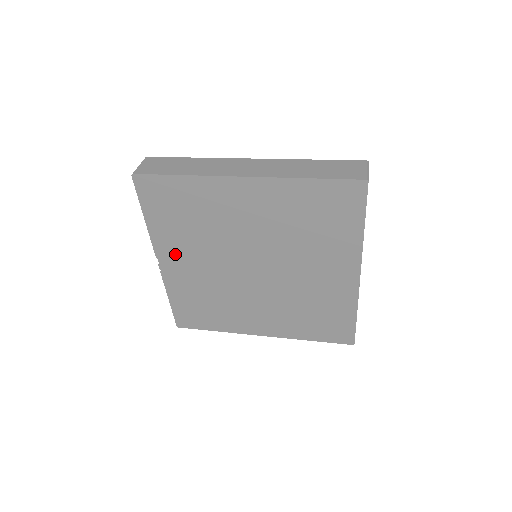
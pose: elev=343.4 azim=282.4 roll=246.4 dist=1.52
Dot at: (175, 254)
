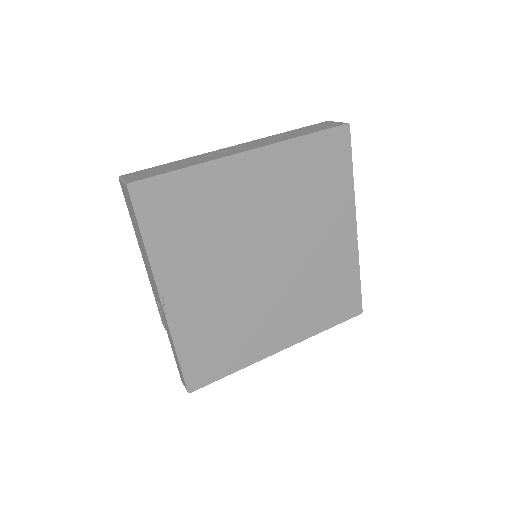
Dot at: (182, 280)
